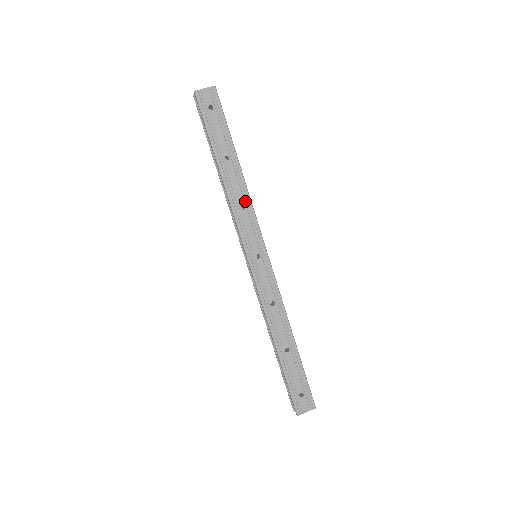
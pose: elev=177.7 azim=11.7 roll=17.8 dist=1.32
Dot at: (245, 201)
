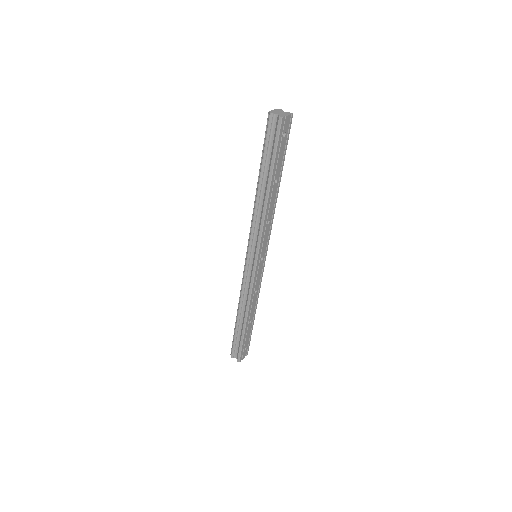
Dot at: (271, 216)
